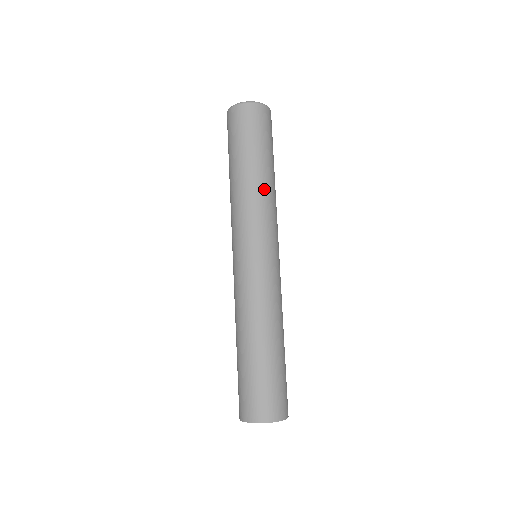
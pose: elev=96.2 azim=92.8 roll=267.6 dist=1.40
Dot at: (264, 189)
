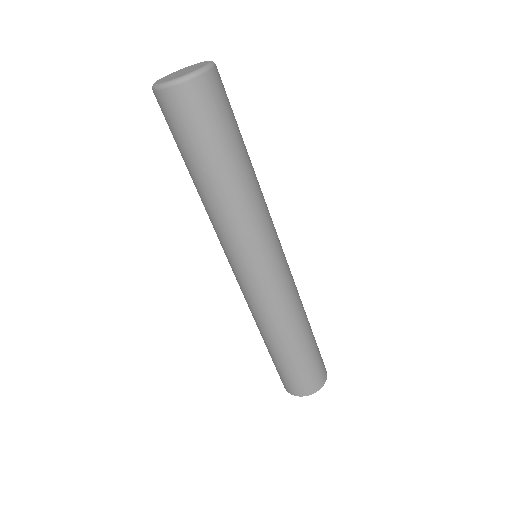
Dot at: (244, 198)
